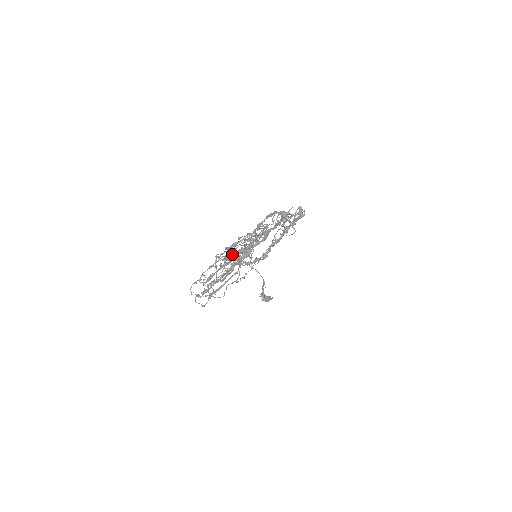
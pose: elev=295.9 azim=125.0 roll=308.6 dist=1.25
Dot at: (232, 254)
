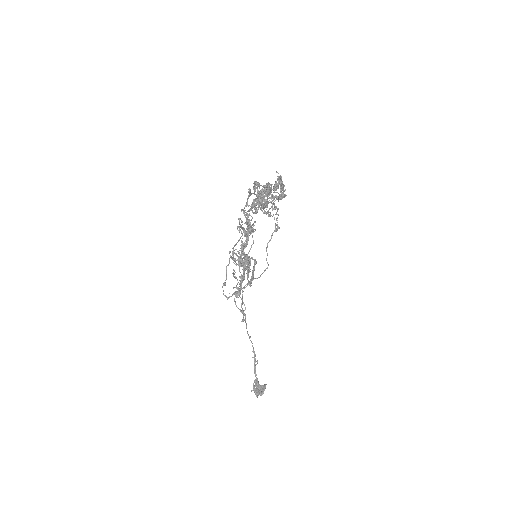
Dot at: (244, 232)
